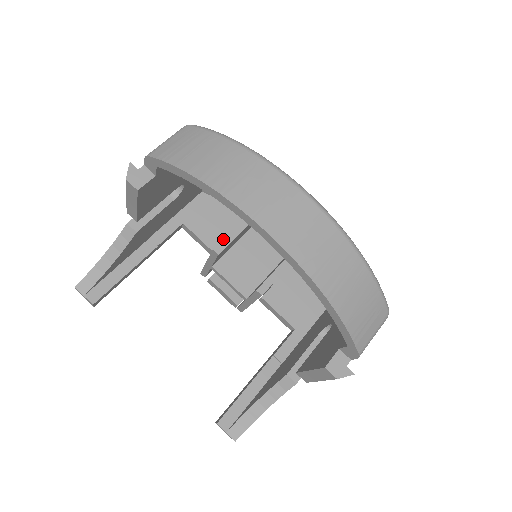
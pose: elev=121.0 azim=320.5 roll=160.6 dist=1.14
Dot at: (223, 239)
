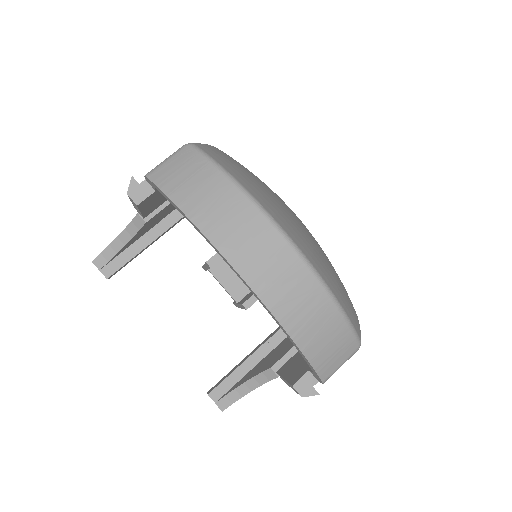
Dot at: occluded
